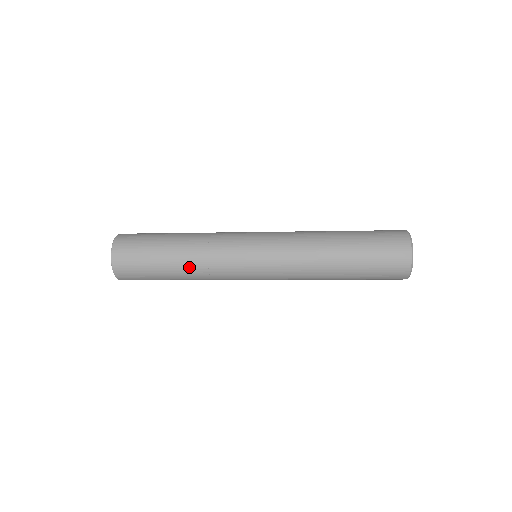
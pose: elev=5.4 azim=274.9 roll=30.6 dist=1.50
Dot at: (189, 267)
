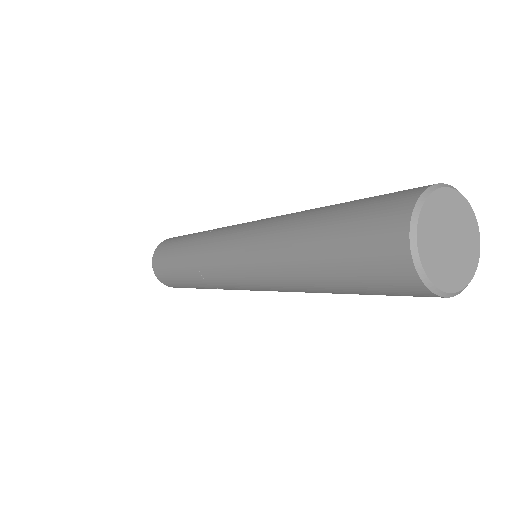
Dot at: occluded
